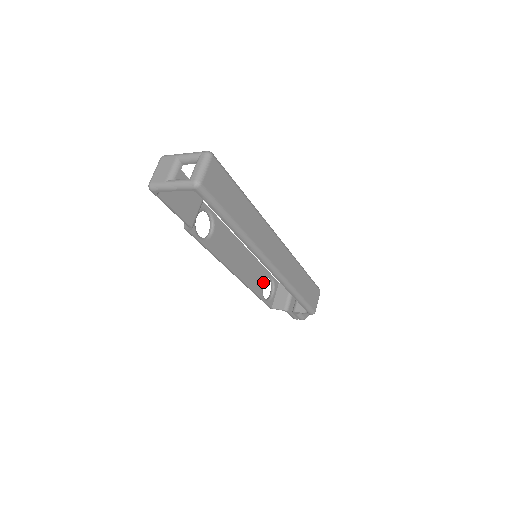
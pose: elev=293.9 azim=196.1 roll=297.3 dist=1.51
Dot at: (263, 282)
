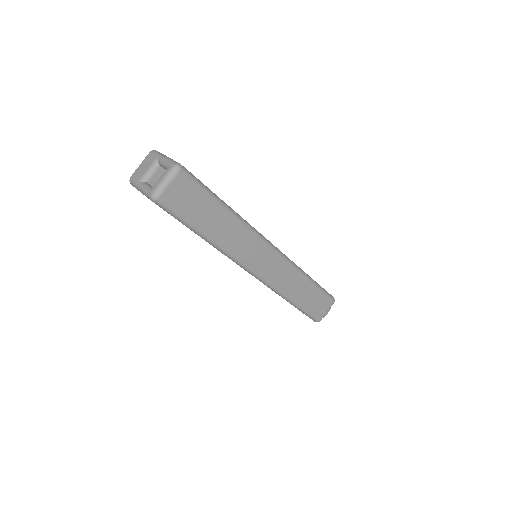
Dot at: occluded
